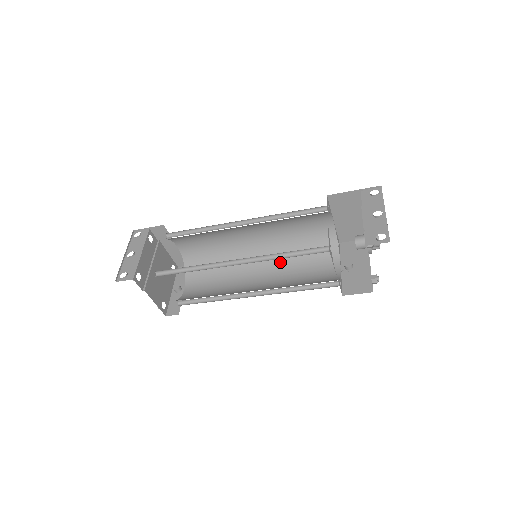
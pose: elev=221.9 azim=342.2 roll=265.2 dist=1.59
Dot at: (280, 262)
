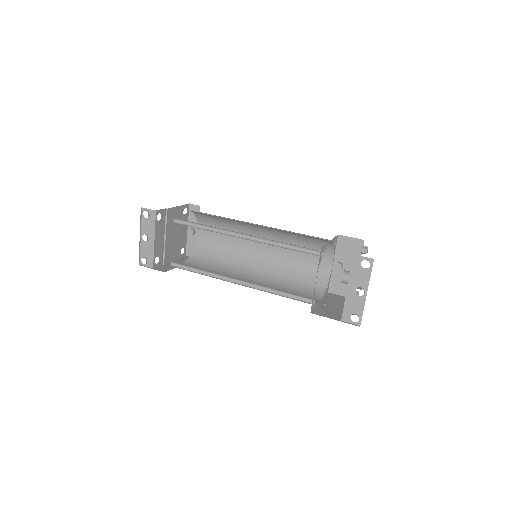
Dot at: (281, 240)
